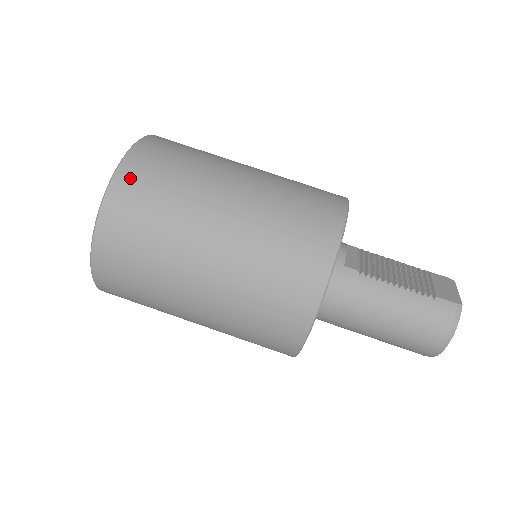
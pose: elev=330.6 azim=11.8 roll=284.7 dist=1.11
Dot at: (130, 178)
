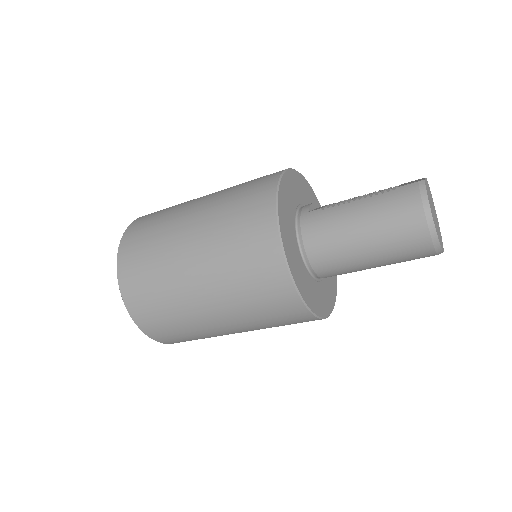
Dot at: (131, 233)
